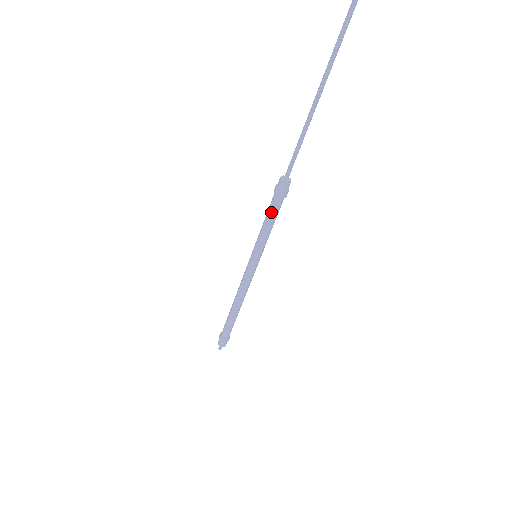
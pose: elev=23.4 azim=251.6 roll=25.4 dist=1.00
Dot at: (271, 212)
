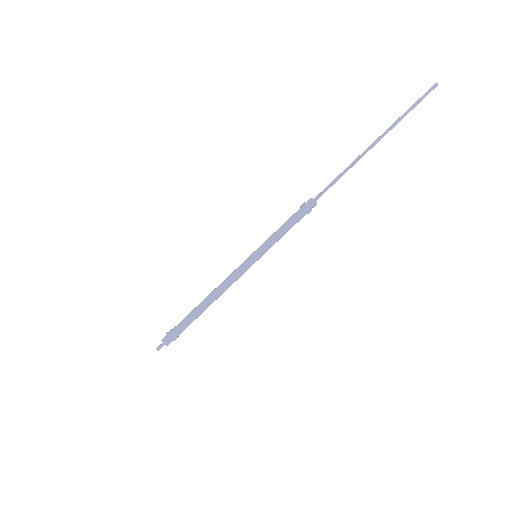
Dot at: (292, 220)
